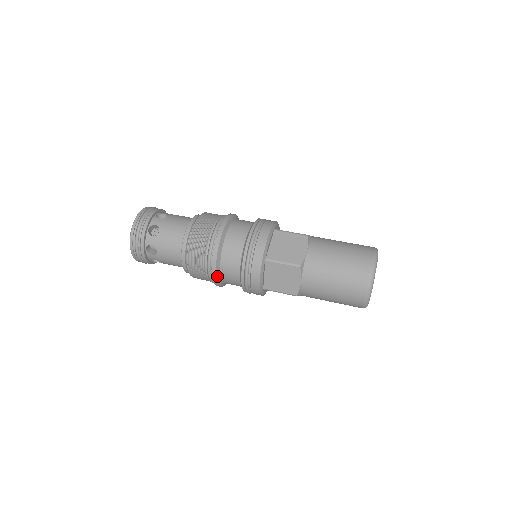
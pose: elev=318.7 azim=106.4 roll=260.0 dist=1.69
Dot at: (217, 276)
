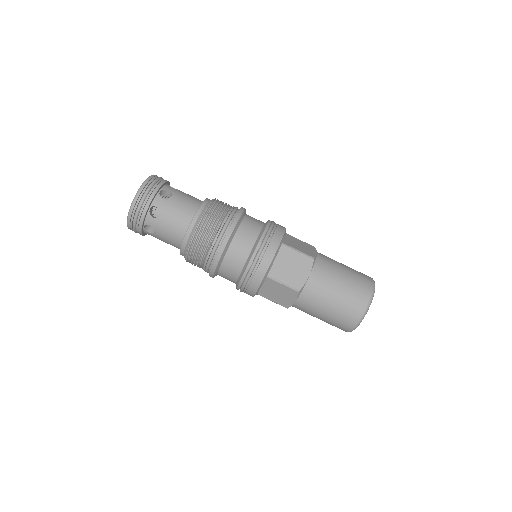
Dot at: (214, 274)
